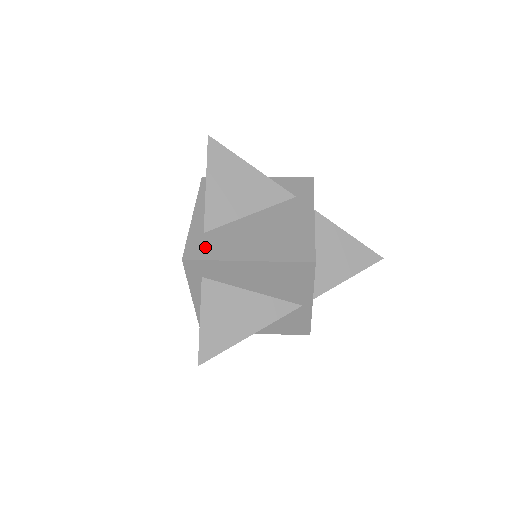
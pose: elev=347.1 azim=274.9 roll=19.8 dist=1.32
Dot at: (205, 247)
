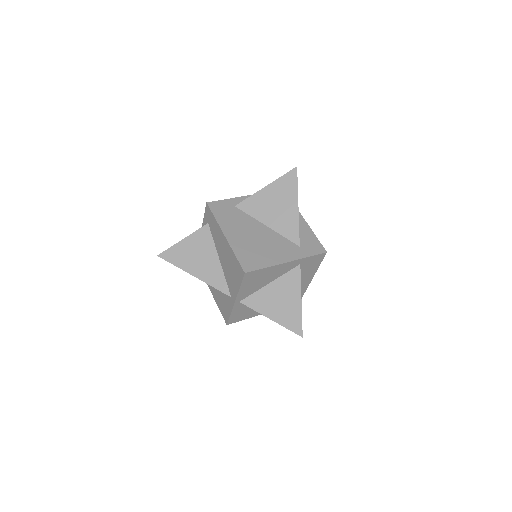
Dot at: (223, 210)
